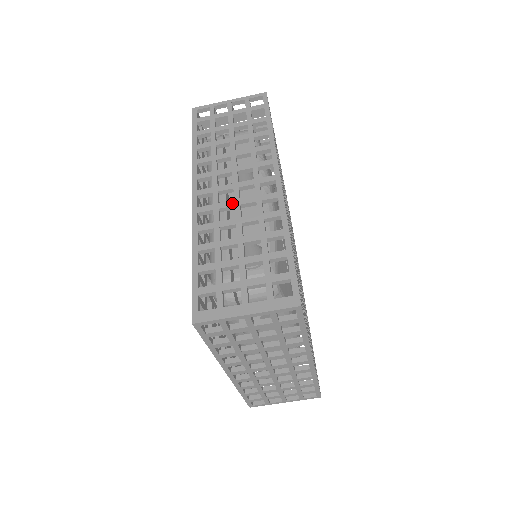
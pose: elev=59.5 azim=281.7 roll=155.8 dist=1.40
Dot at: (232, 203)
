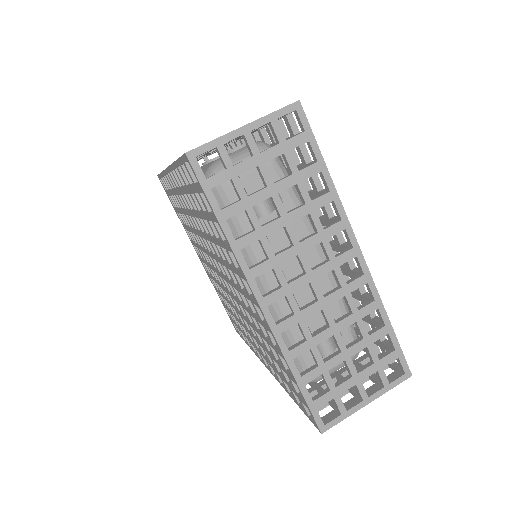
Dot at: occluded
